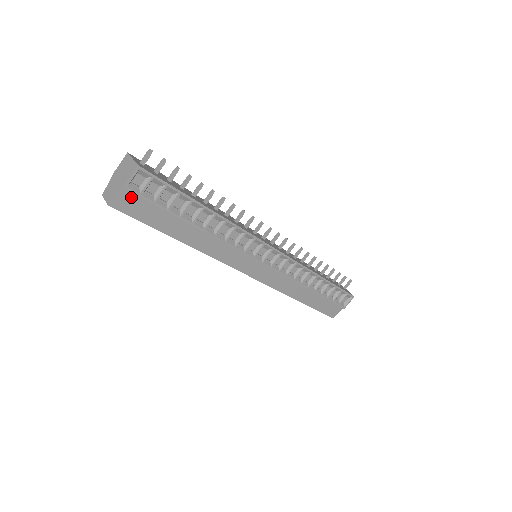
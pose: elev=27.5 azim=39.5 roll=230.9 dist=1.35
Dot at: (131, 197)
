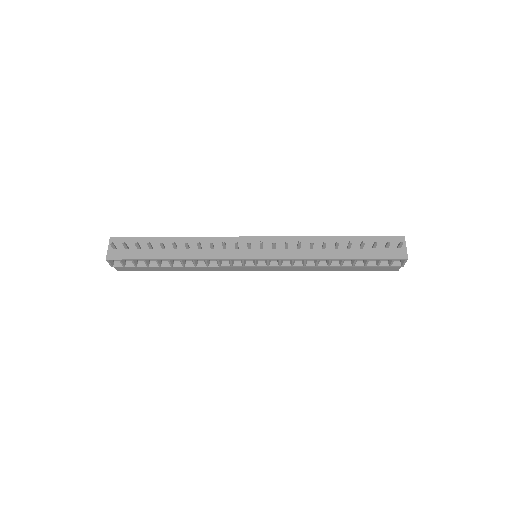
Dot at: (123, 267)
